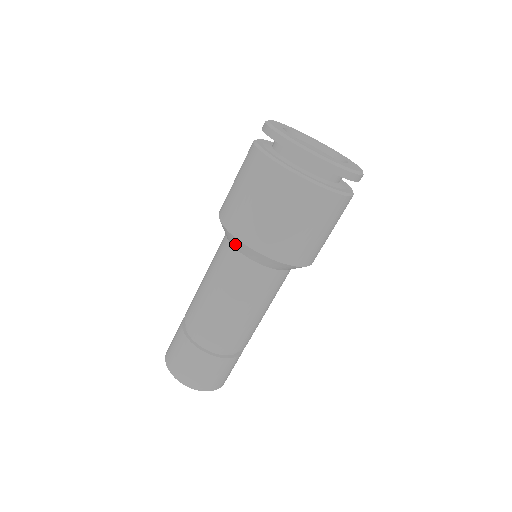
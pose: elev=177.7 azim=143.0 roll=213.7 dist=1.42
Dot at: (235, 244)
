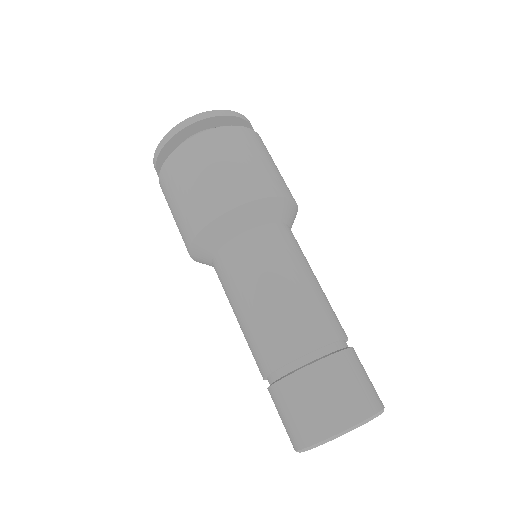
Dot at: (237, 224)
